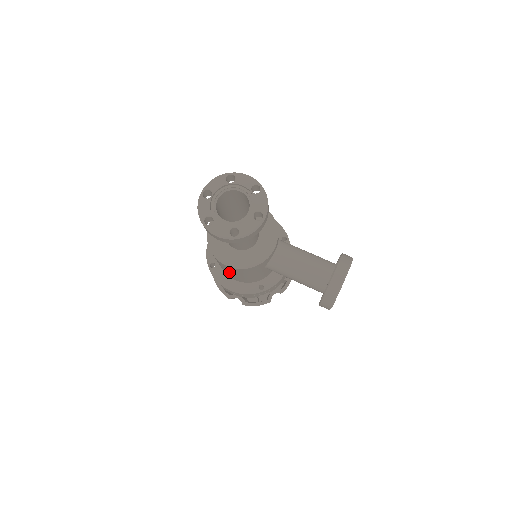
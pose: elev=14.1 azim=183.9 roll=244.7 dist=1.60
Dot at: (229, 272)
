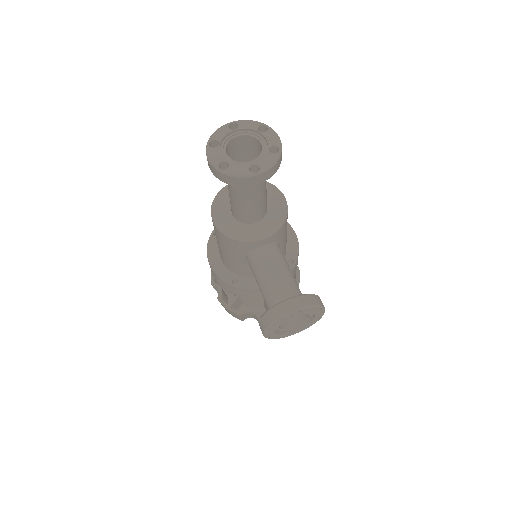
Dot at: occluded
